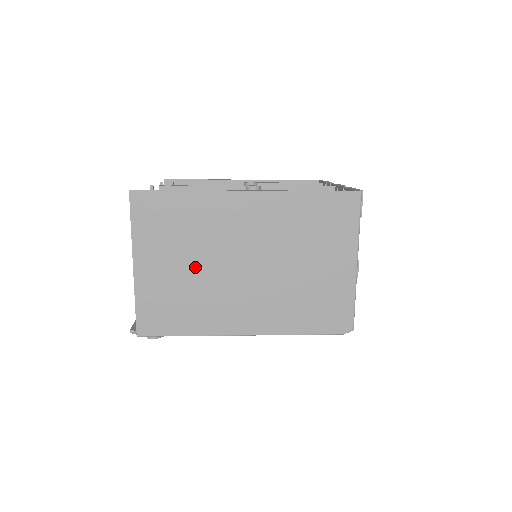
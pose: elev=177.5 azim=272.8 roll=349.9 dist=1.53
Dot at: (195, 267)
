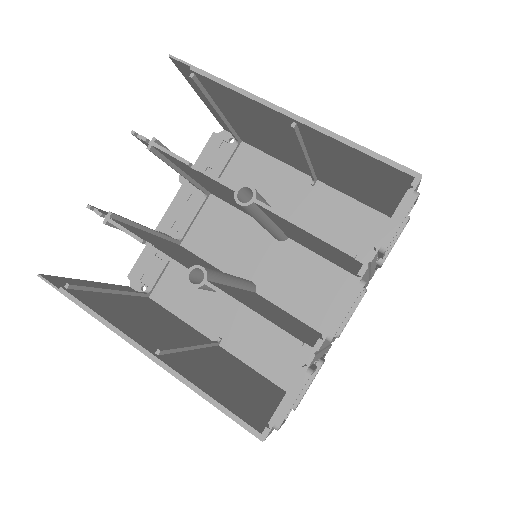
Dot at: occluded
